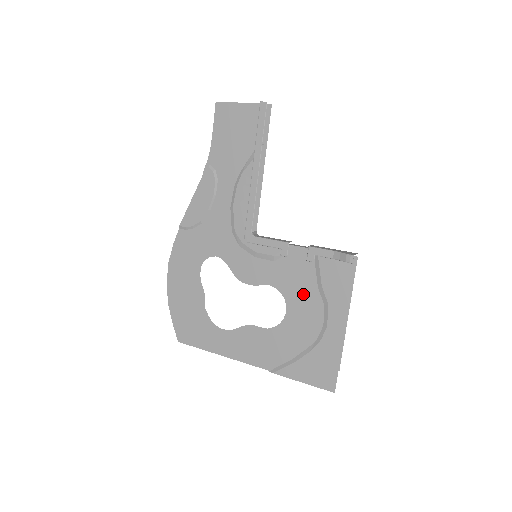
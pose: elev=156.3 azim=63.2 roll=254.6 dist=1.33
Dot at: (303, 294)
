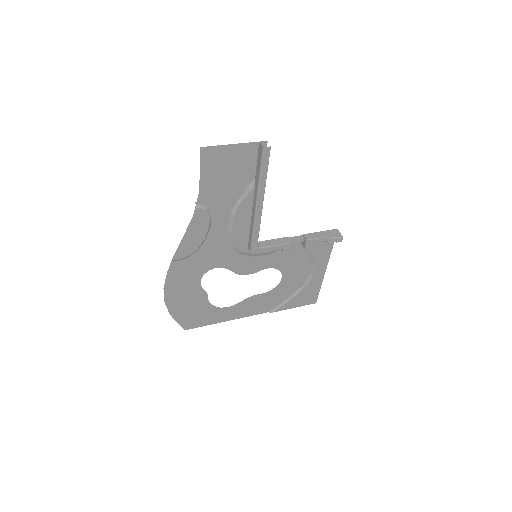
Dot at: (295, 264)
